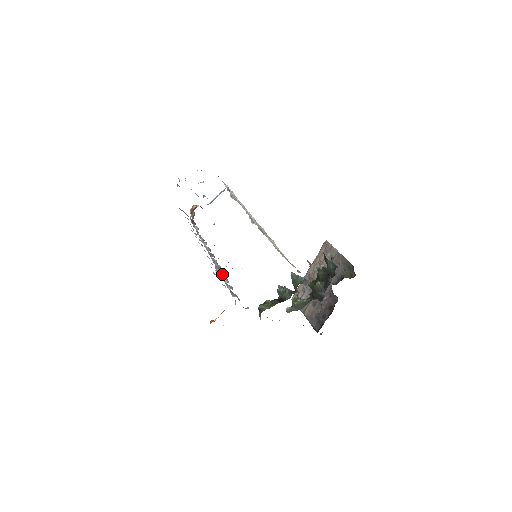
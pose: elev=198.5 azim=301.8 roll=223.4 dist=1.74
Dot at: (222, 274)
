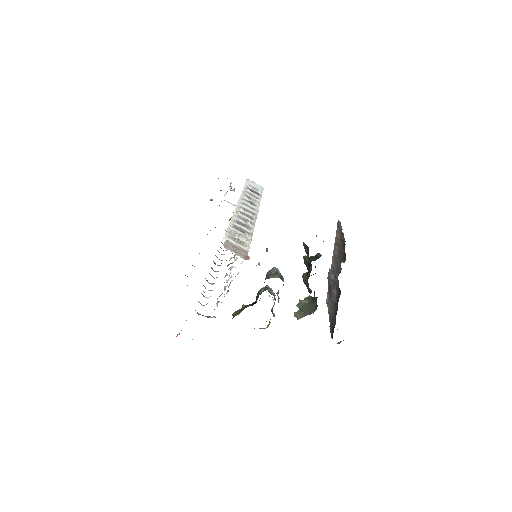
Dot at: occluded
